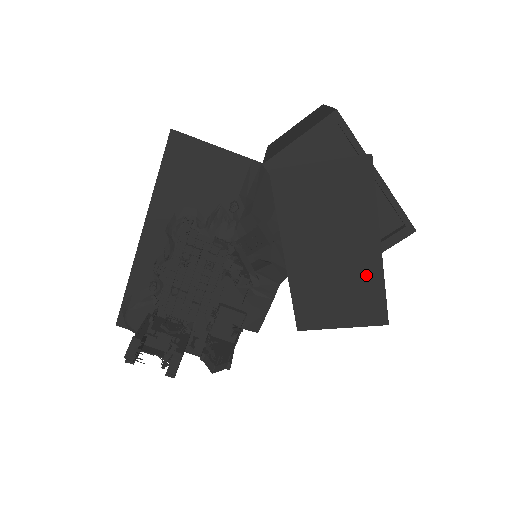
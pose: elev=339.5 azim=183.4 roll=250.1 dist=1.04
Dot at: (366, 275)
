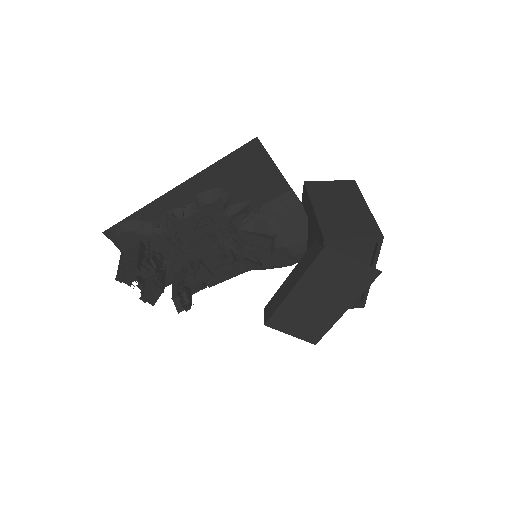
Dot at: (326, 319)
